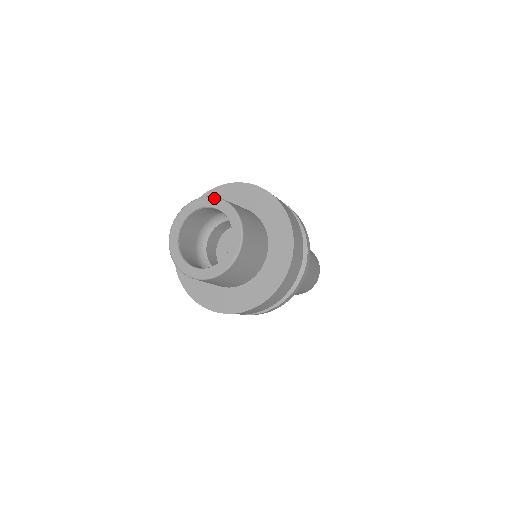
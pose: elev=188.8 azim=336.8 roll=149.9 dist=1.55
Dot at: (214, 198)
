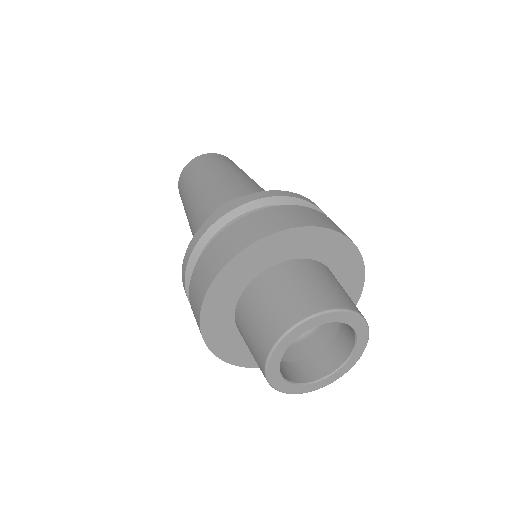
Dot at: (331, 313)
